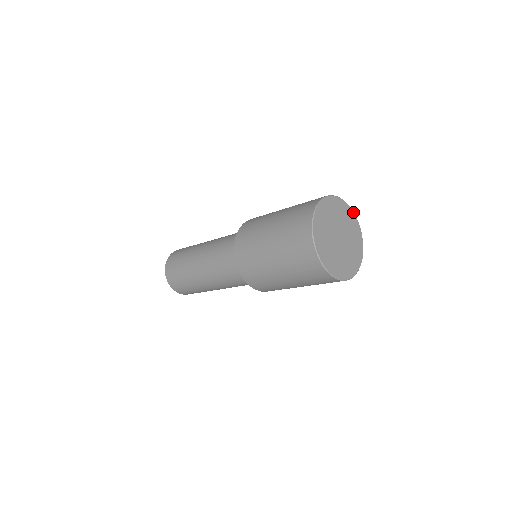
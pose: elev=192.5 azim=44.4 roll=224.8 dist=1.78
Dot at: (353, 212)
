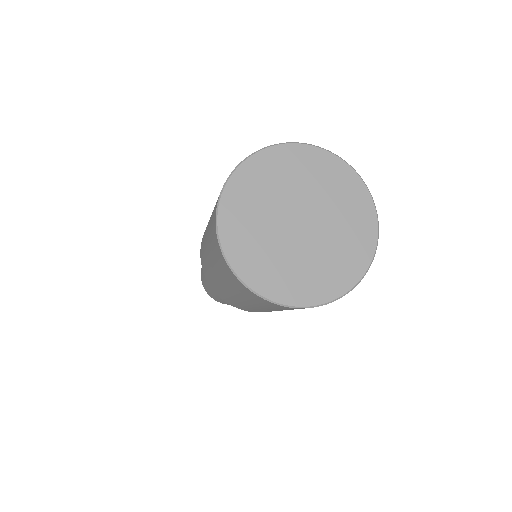
Dot at: (372, 201)
